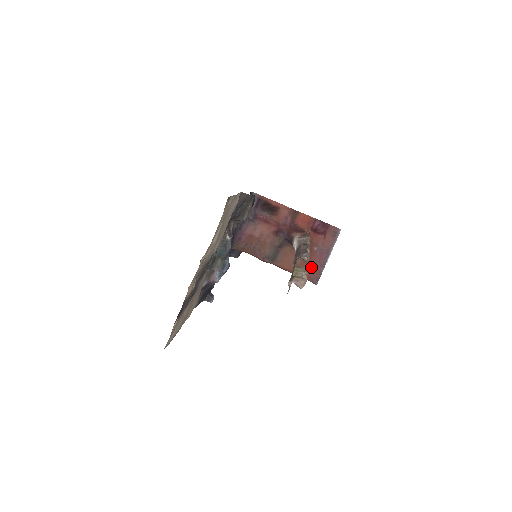
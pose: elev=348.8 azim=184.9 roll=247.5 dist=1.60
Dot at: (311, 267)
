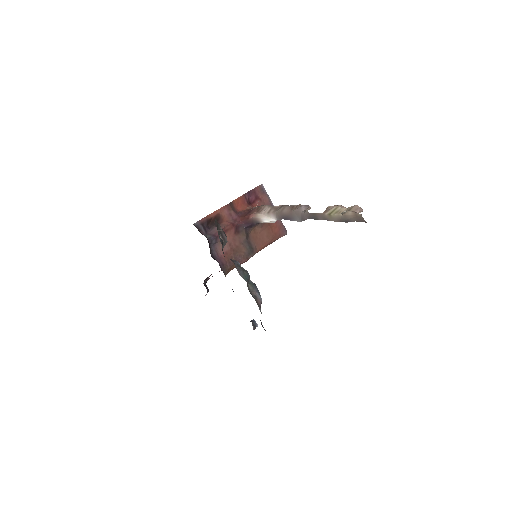
Dot at: (275, 227)
